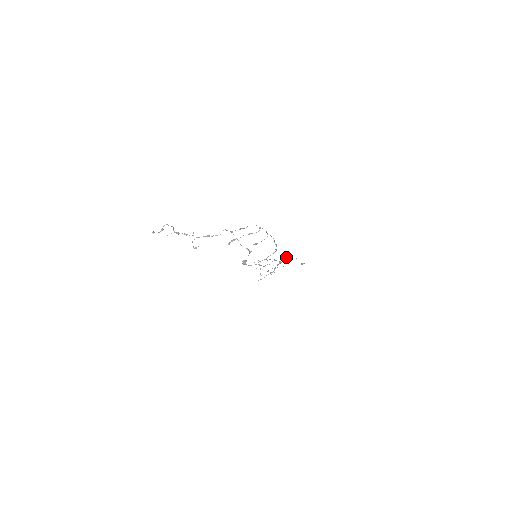
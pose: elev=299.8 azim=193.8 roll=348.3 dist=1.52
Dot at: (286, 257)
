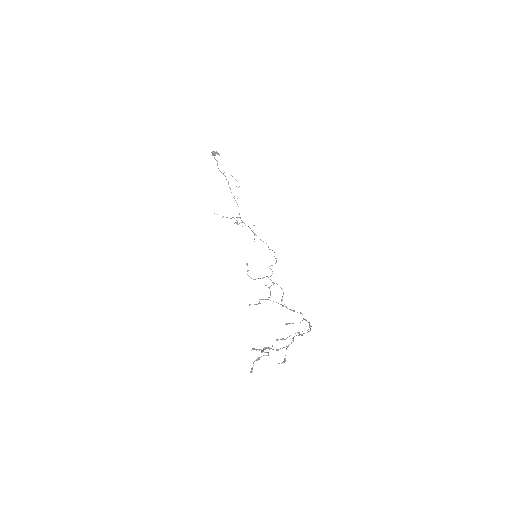
Dot at: (277, 284)
